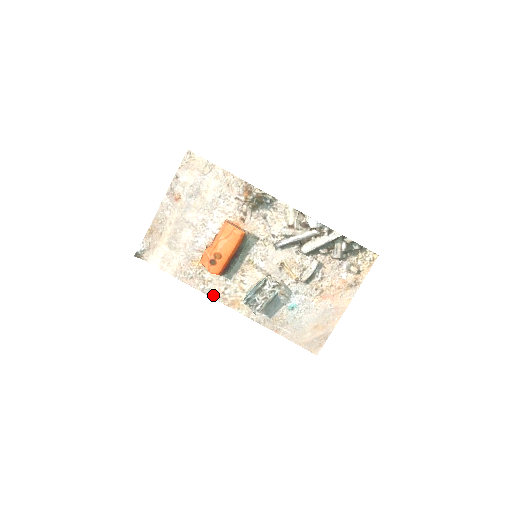
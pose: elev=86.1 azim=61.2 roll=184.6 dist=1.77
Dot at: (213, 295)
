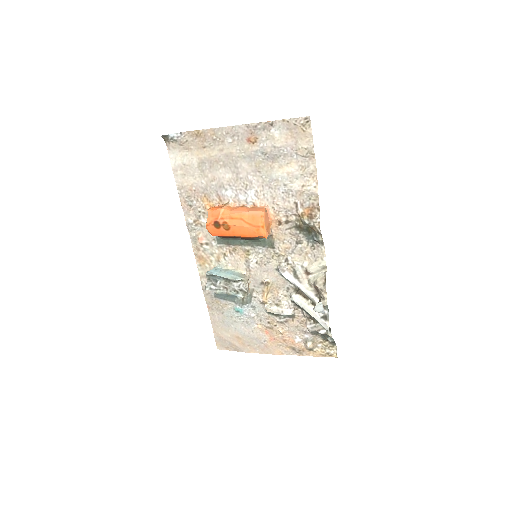
Dot at: (192, 236)
